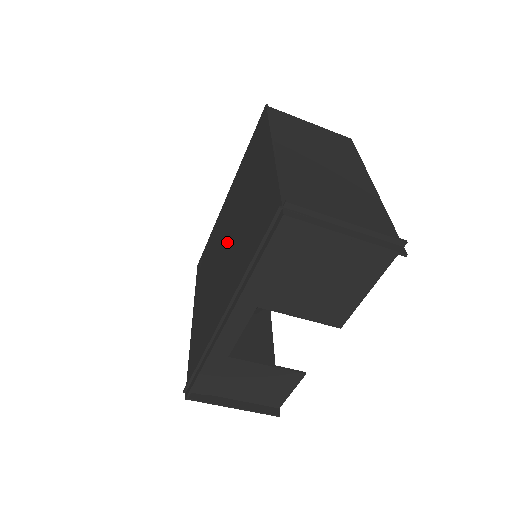
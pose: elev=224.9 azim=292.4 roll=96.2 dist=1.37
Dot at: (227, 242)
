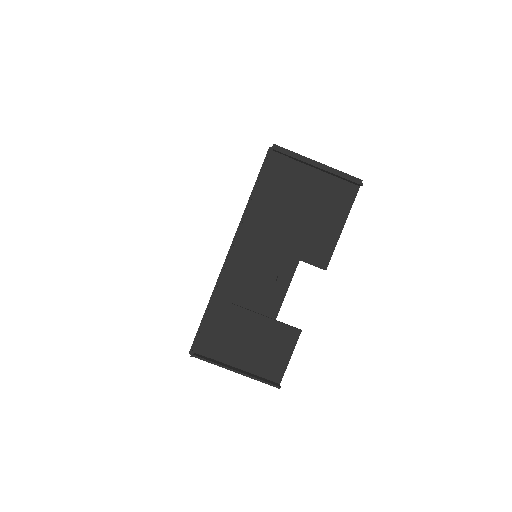
Dot at: occluded
